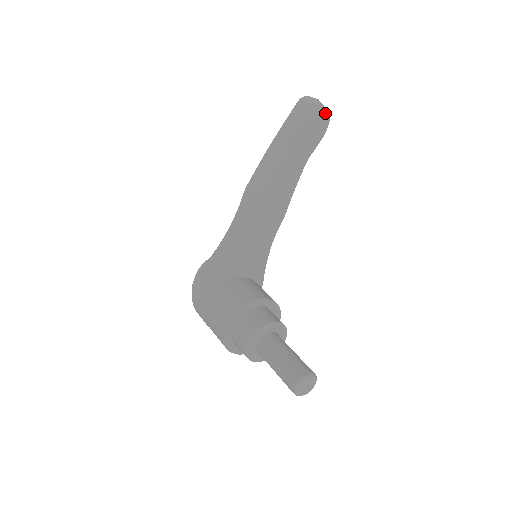
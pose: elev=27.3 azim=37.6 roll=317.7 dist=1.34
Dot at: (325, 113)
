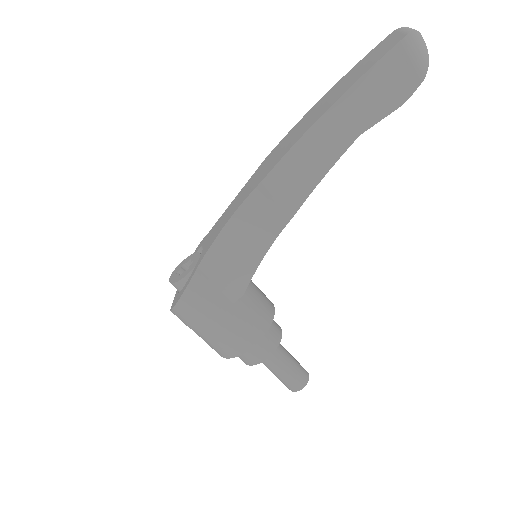
Dot at: occluded
